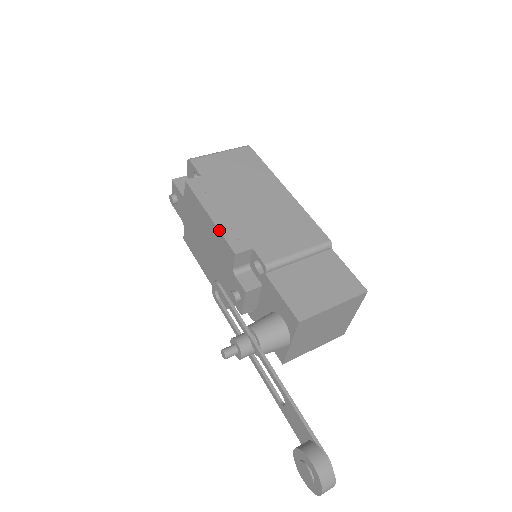
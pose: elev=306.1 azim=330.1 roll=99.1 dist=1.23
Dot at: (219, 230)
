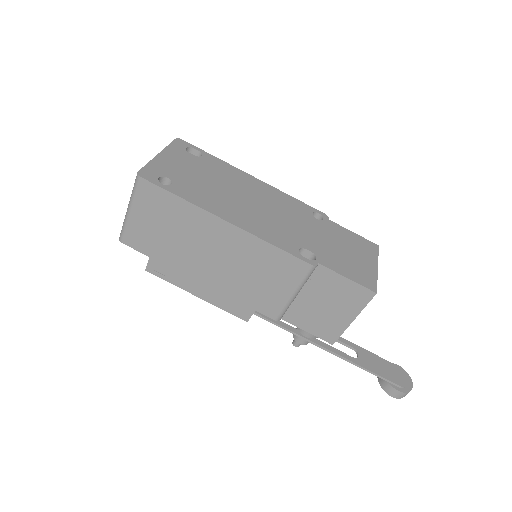
Dot at: occluded
